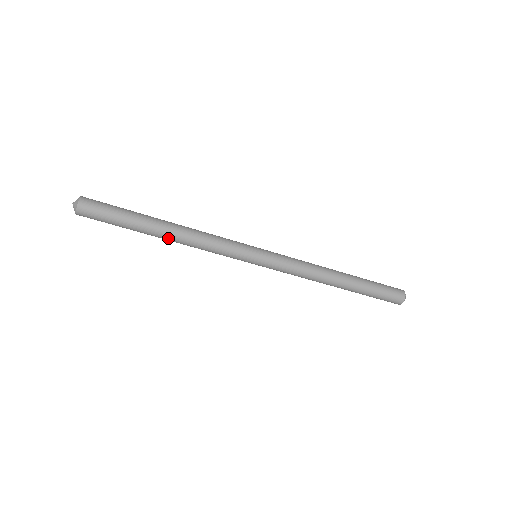
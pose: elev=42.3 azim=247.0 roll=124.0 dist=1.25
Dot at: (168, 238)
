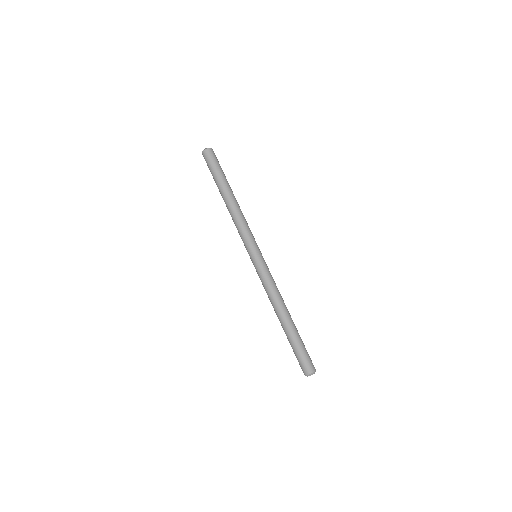
Dot at: (226, 201)
